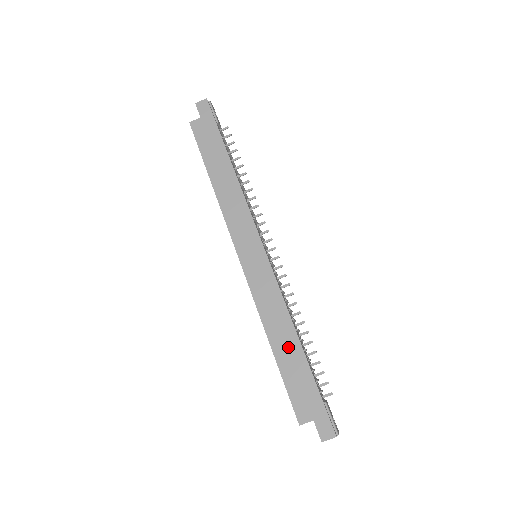
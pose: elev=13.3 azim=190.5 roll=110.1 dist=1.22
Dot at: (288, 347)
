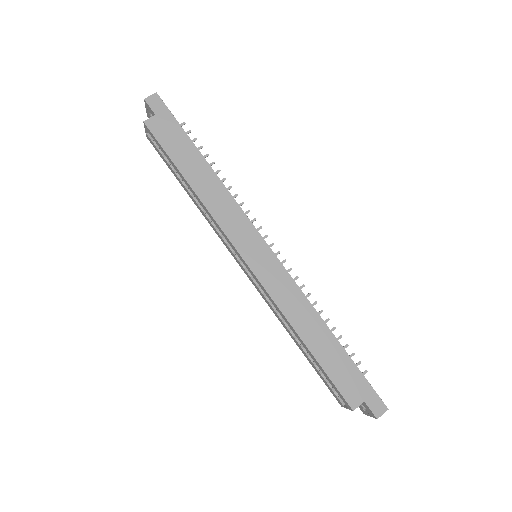
Dot at: (321, 339)
